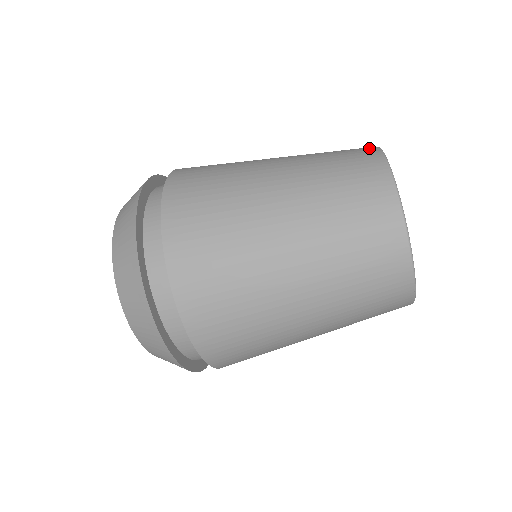
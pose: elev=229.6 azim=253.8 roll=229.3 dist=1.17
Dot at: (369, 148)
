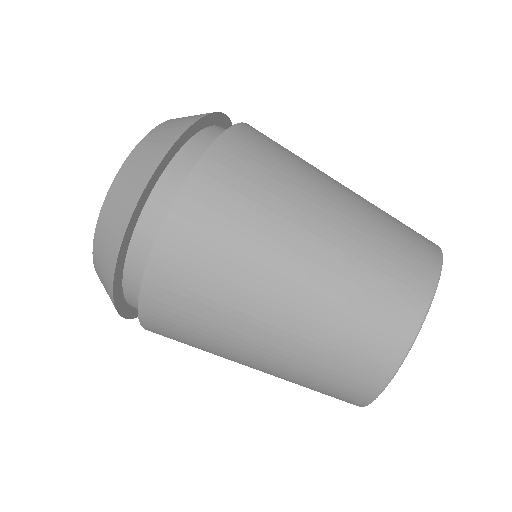
Dot at: occluded
